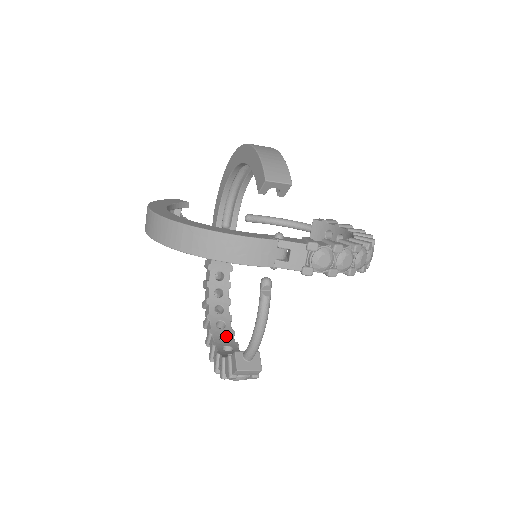
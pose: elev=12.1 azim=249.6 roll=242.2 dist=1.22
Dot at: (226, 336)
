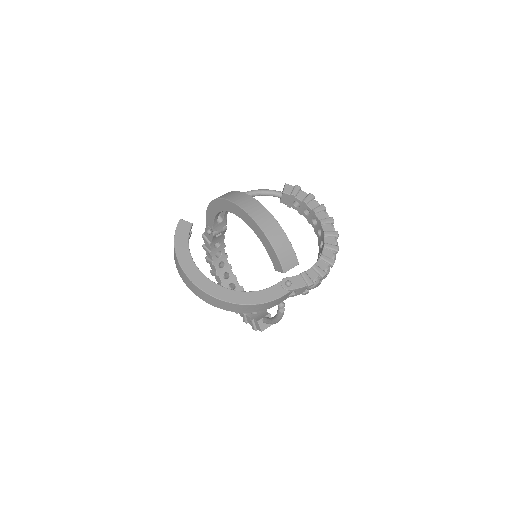
Dot at: (233, 283)
